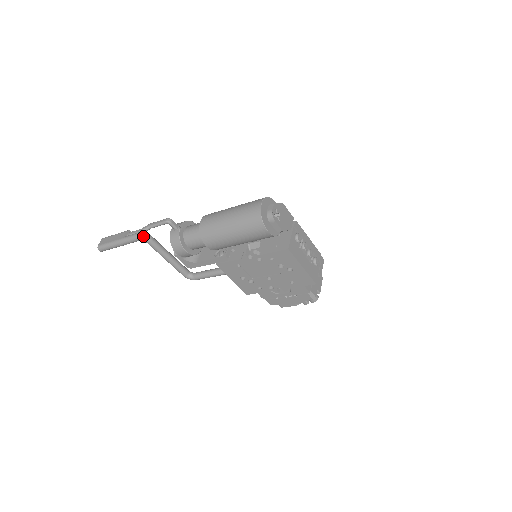
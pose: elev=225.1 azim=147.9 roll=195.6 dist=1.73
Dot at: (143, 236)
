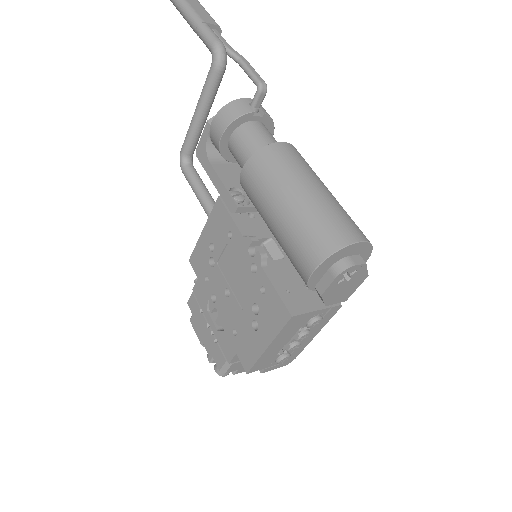
Dot at: (220, 53)
